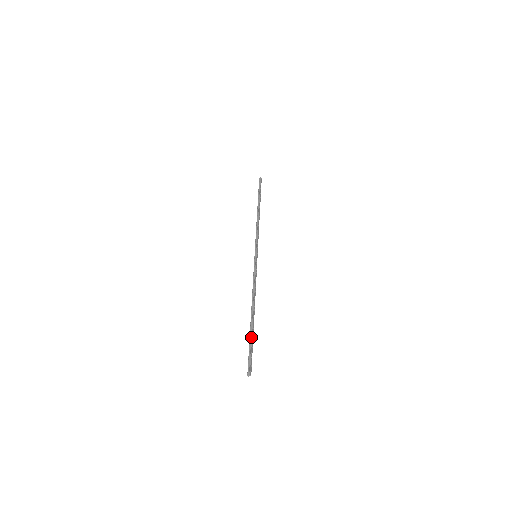
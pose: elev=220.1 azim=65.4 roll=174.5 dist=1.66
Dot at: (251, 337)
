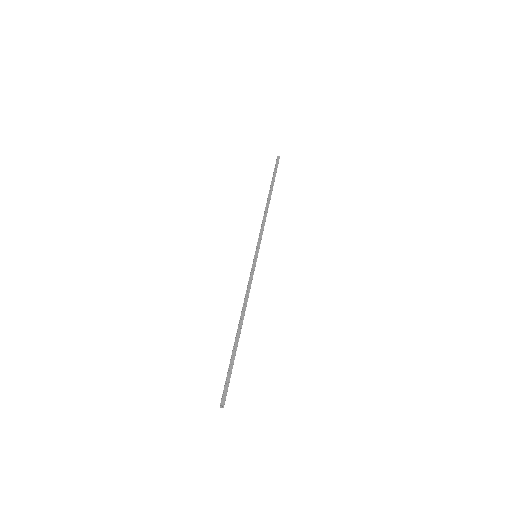
Dot at: (230, 359)
